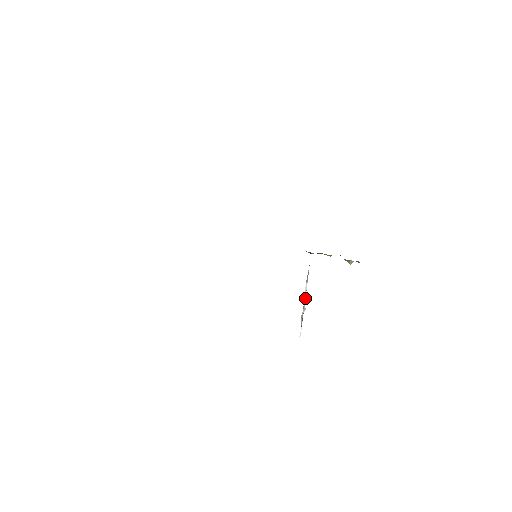
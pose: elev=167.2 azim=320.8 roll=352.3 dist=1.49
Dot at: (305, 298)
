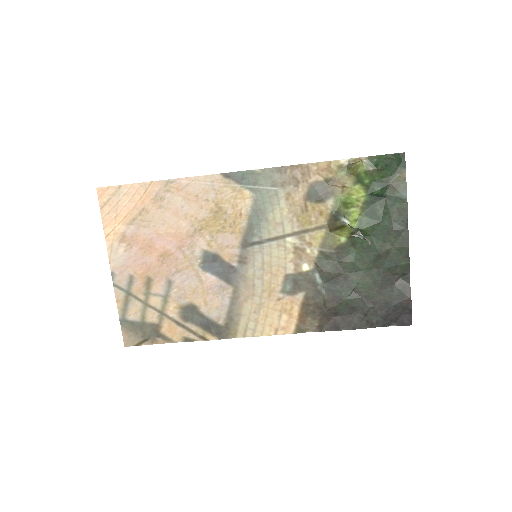
Dot at: (355, 231)
